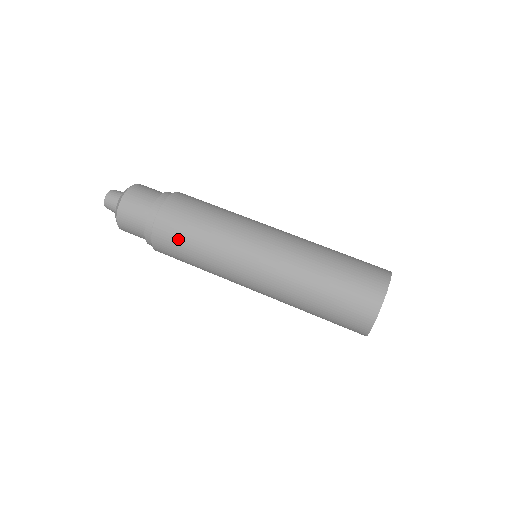
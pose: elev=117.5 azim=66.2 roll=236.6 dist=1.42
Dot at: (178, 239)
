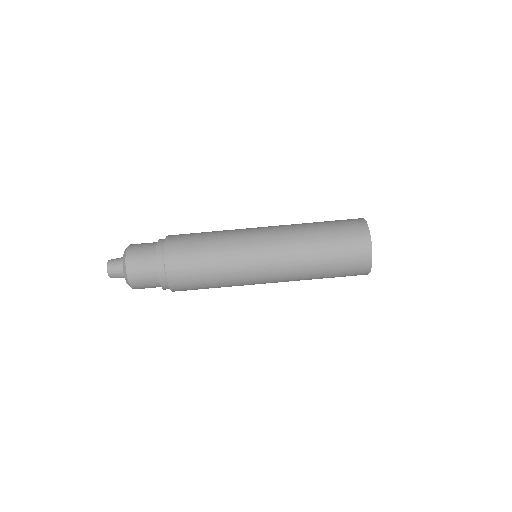
Dot at: occluded
